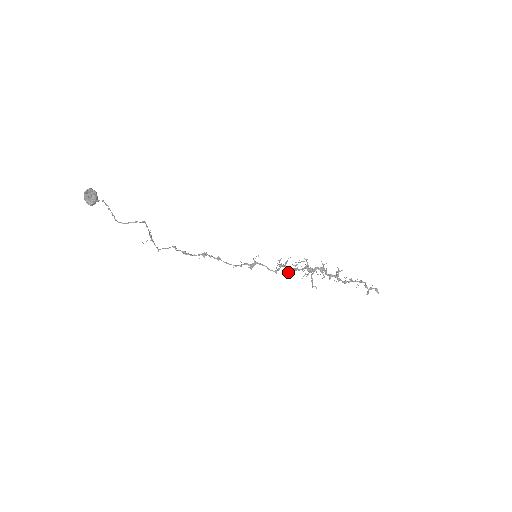
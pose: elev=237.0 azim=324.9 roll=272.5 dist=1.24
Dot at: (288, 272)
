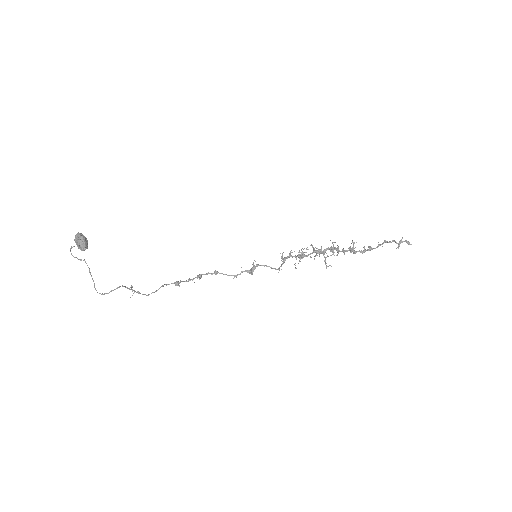
Dot at: occluded
